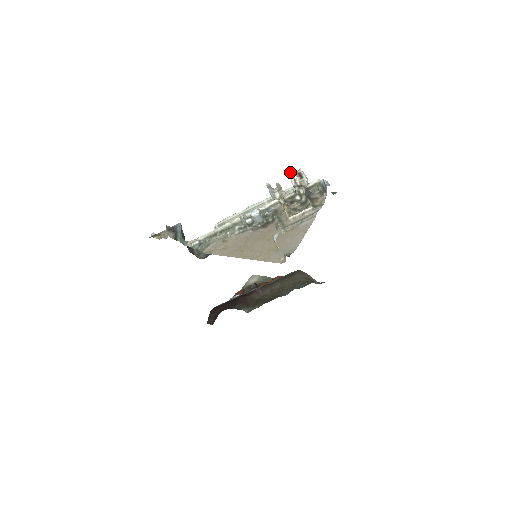
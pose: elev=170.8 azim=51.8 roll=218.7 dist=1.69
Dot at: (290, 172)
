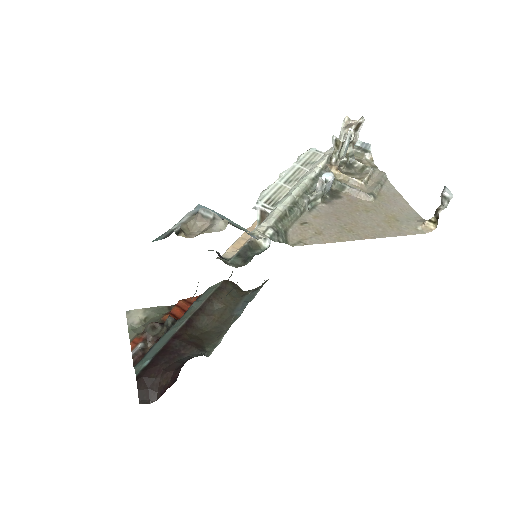
Dot at: (350, 121)
